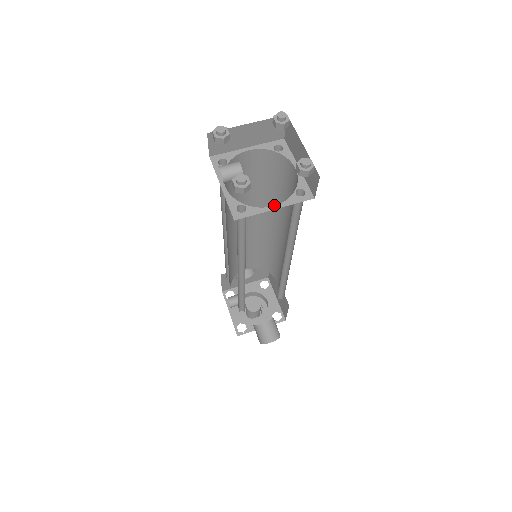
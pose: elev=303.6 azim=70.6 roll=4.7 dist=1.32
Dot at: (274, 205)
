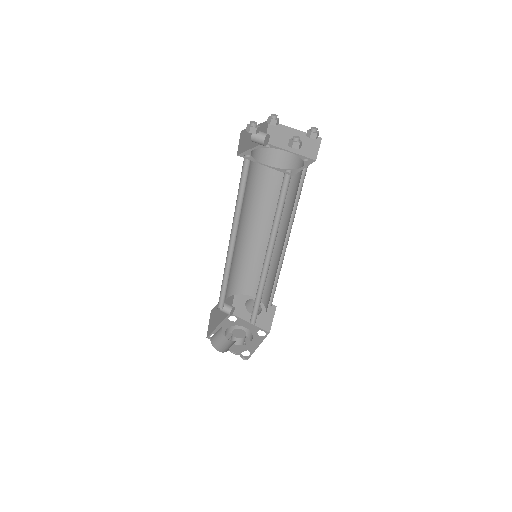
Dot at: (289, 218)
